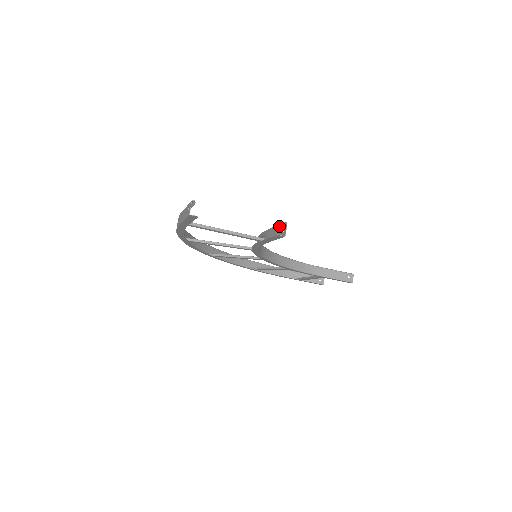
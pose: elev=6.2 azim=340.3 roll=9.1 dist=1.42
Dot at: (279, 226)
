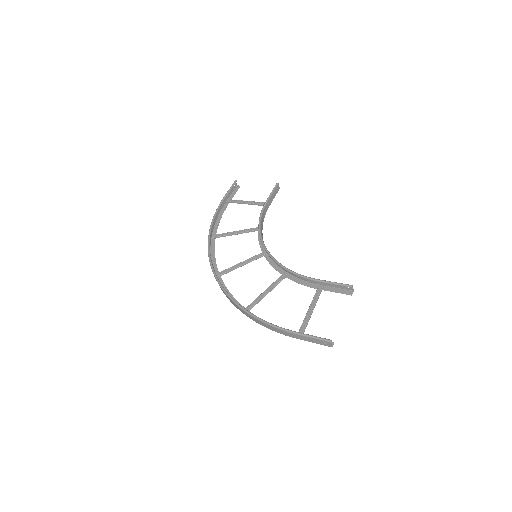
Dot at: (340, 283)
